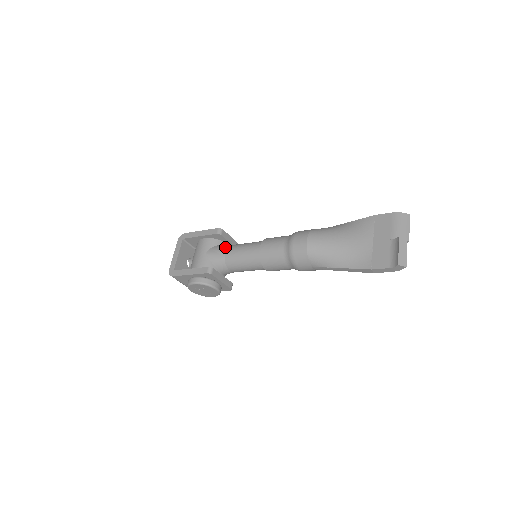
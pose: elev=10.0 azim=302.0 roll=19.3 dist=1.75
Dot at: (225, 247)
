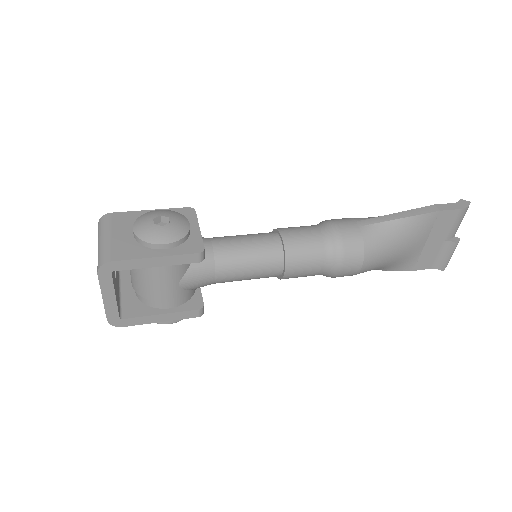
Dot at: (211, 268)
